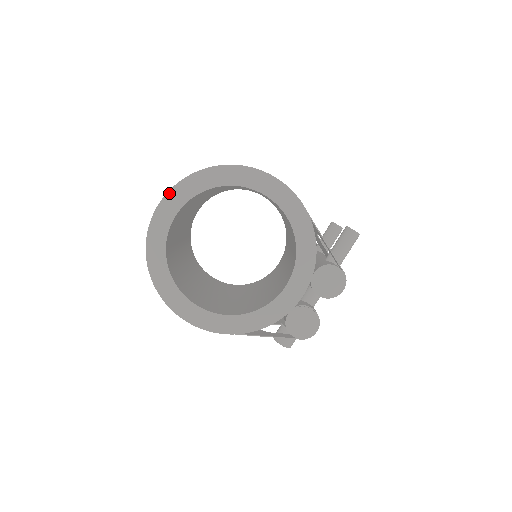
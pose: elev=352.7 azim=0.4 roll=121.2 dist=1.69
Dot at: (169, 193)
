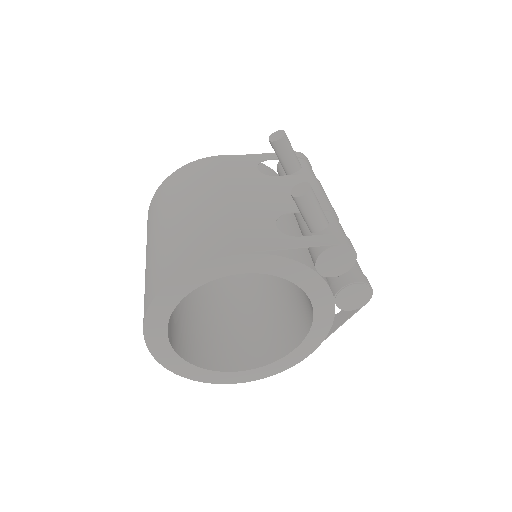
Dot at: (152, 353)
